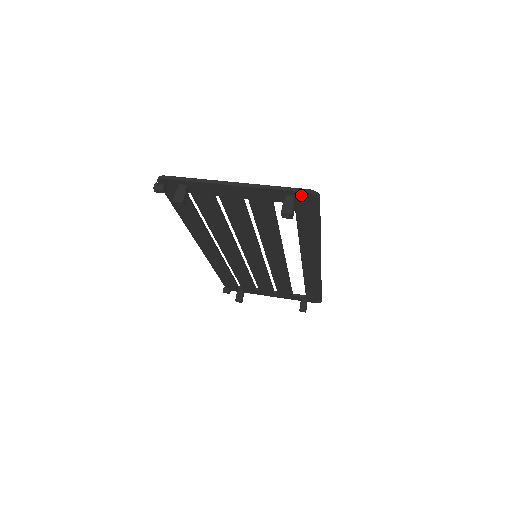
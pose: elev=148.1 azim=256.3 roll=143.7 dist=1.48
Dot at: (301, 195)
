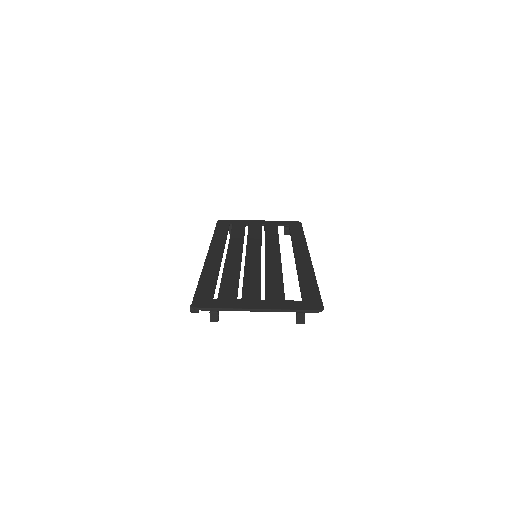
Dot at: (310, 310)
